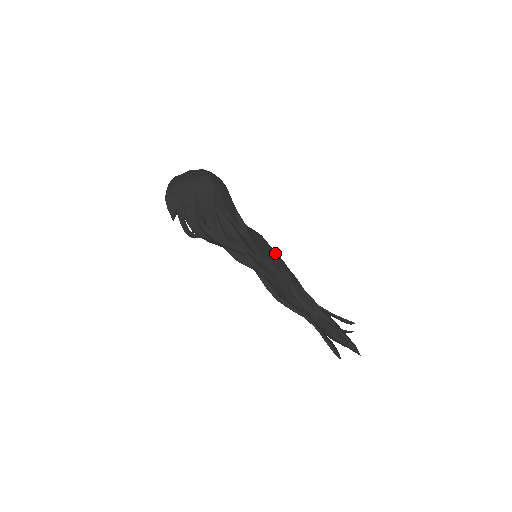
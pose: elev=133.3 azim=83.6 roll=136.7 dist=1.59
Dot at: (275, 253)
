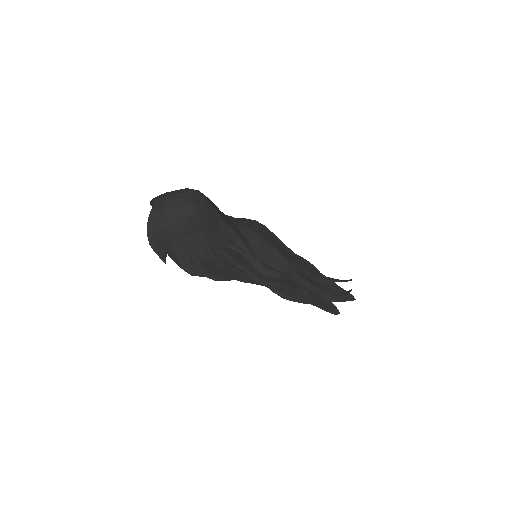
Dot at: (276, 251)
